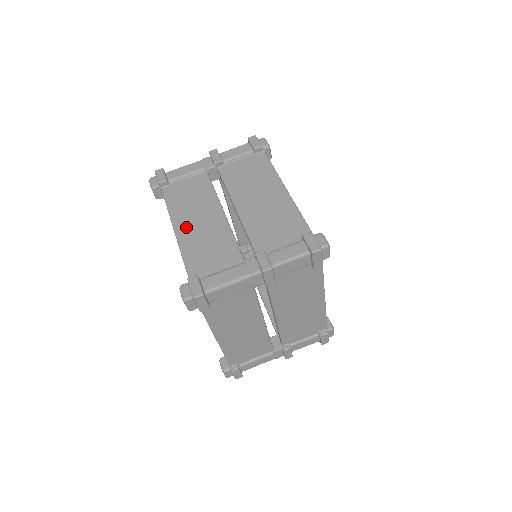
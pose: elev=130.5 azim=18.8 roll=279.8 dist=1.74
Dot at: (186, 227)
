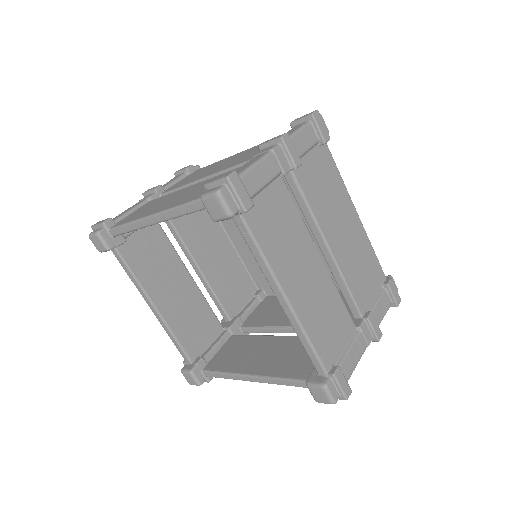
Dot at: (163, 206)
